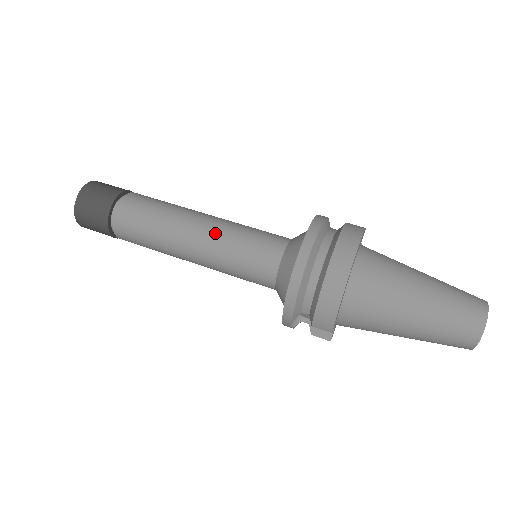
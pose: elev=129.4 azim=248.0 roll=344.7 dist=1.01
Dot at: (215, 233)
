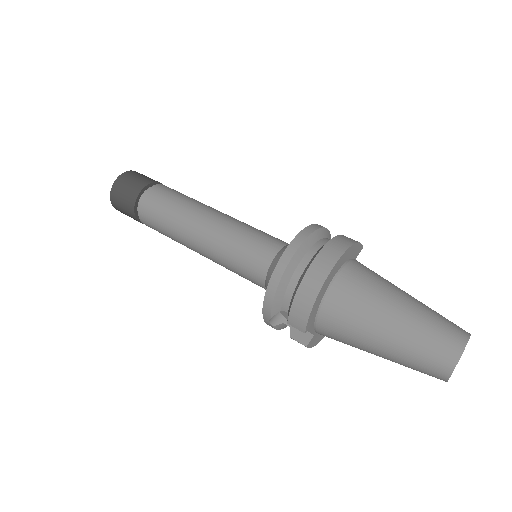
Dot at: (221, 226)
